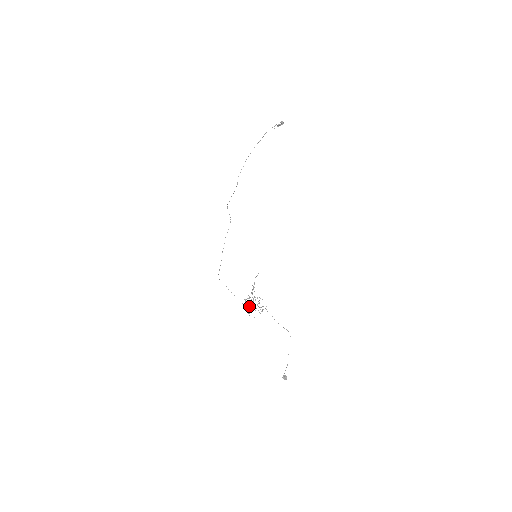
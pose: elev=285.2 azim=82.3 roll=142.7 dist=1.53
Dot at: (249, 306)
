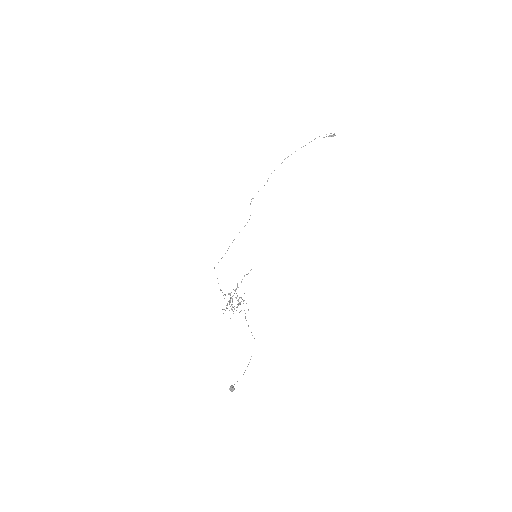
Dot at: occluded
